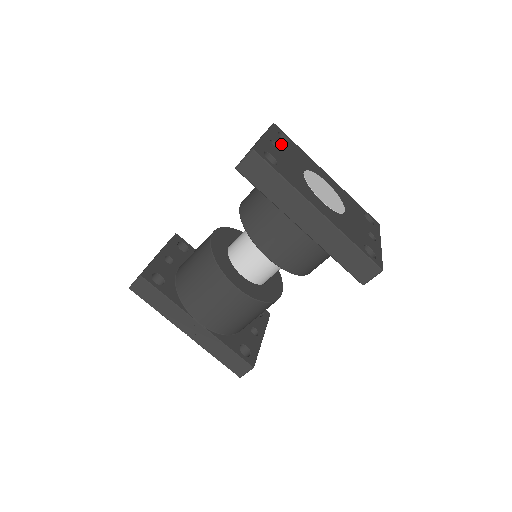
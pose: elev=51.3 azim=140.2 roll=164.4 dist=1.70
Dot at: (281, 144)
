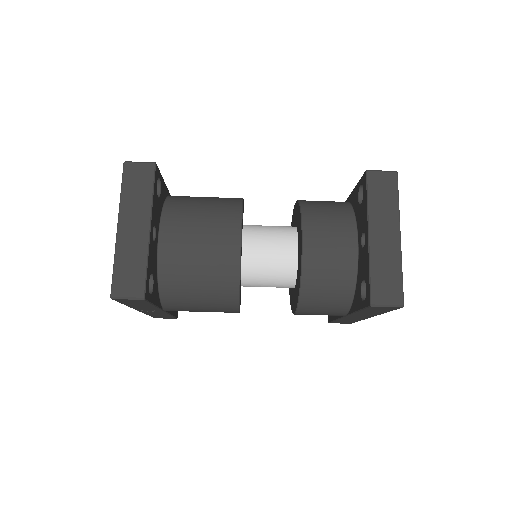
Dot at: occluded
